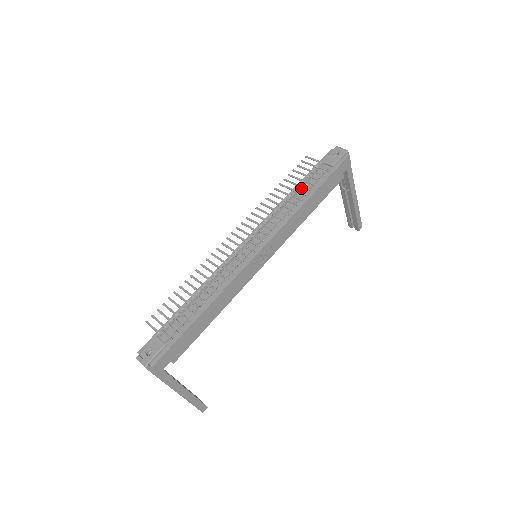
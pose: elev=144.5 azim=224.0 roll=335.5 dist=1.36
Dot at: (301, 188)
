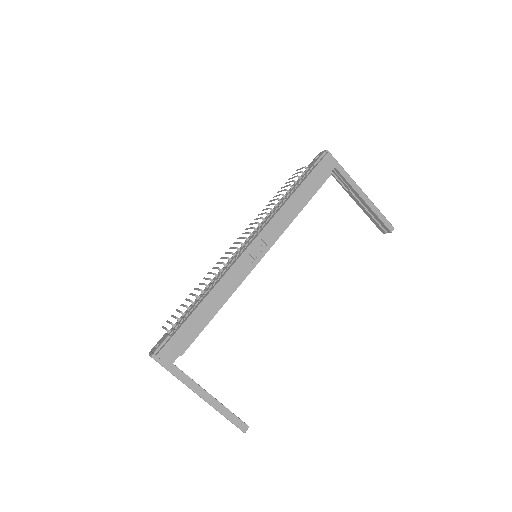
Dot at: (289, 191)
